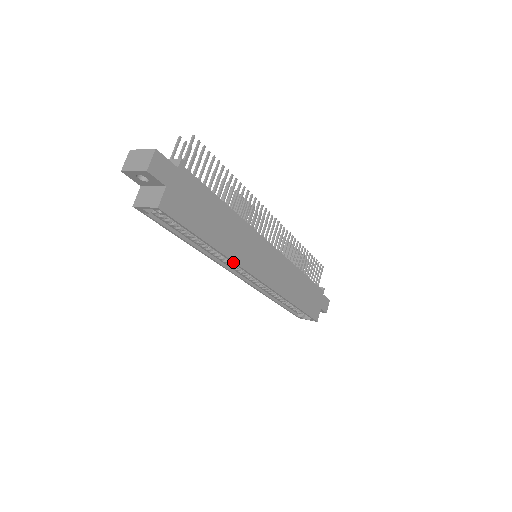
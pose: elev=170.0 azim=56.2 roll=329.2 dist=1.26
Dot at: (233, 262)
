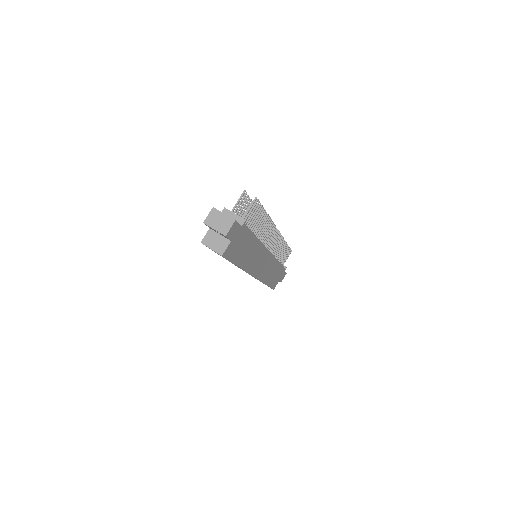
Dot at: occluded
